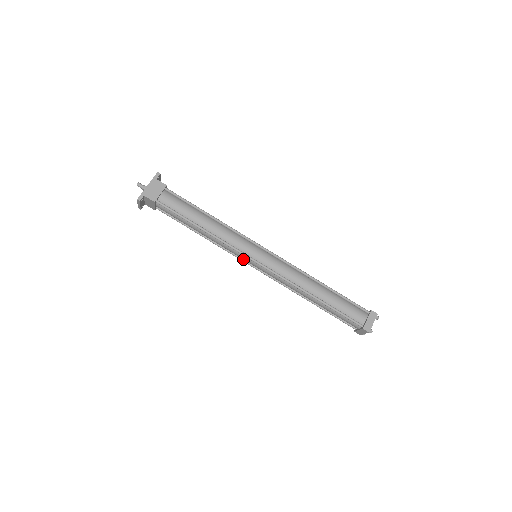
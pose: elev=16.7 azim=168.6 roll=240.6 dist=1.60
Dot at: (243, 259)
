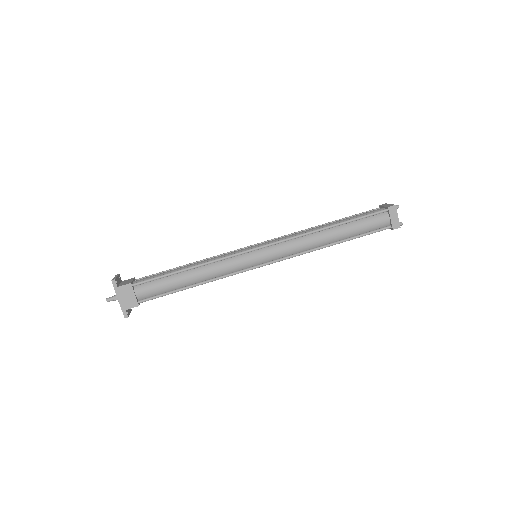
Dot at: occluded
